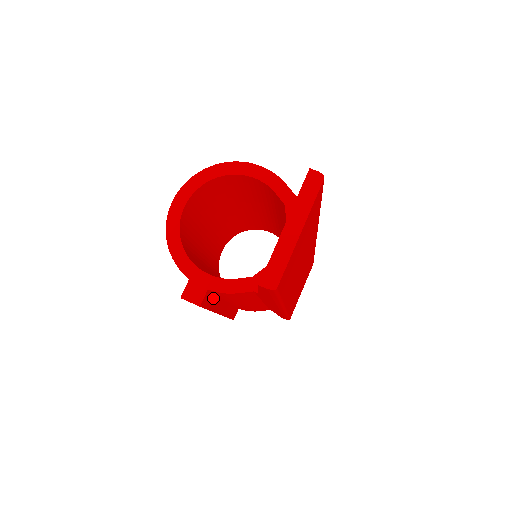
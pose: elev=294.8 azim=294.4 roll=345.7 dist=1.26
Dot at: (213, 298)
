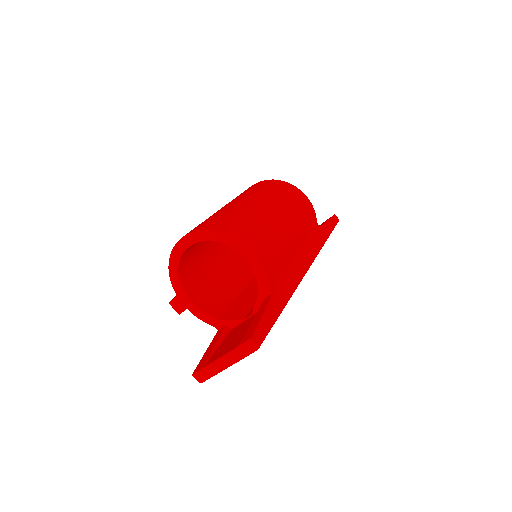
Dot at: occluded
